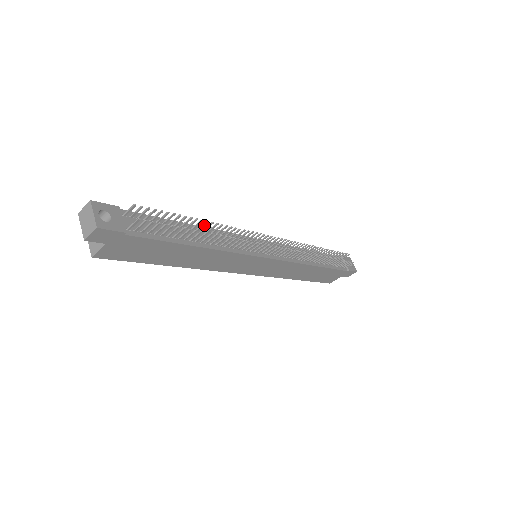
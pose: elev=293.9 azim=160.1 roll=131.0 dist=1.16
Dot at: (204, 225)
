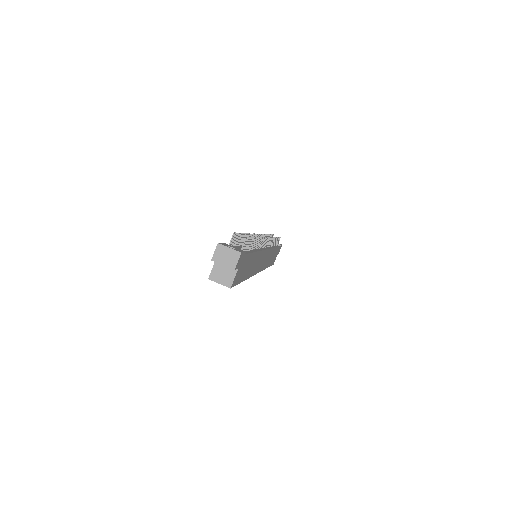
Dot at: occluded
